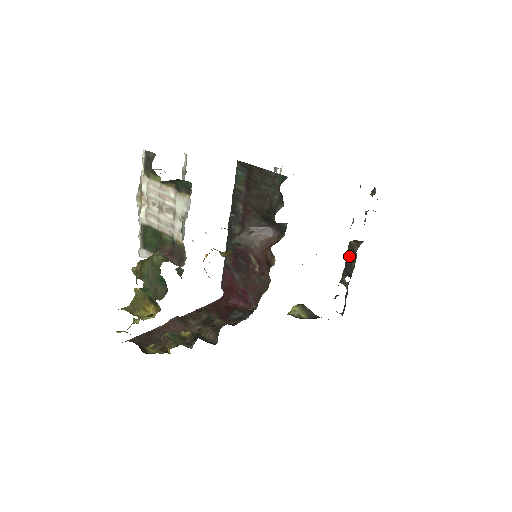
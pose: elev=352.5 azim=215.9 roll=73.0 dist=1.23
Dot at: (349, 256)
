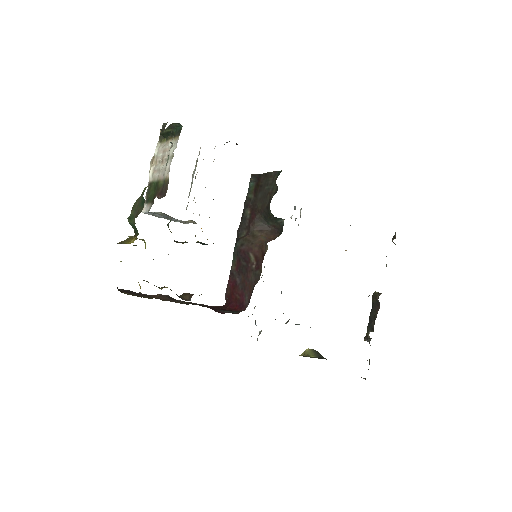
Dot at: (372, 307)
